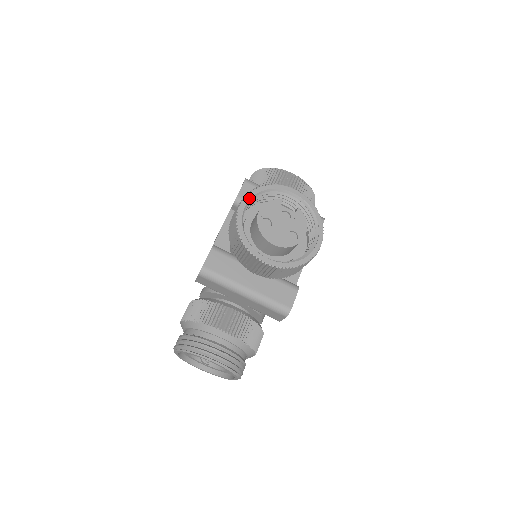
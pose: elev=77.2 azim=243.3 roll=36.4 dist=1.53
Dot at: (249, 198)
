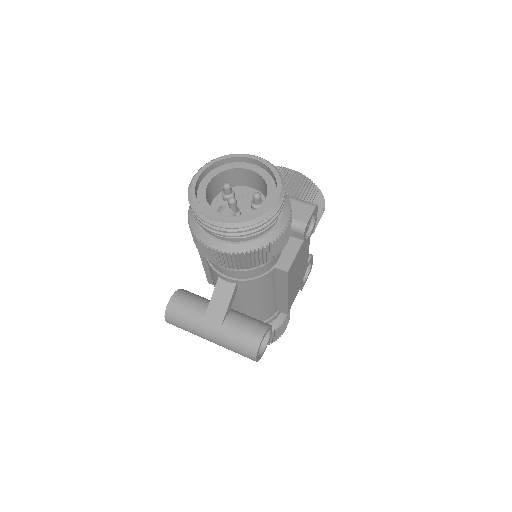
Dot at: occluded
